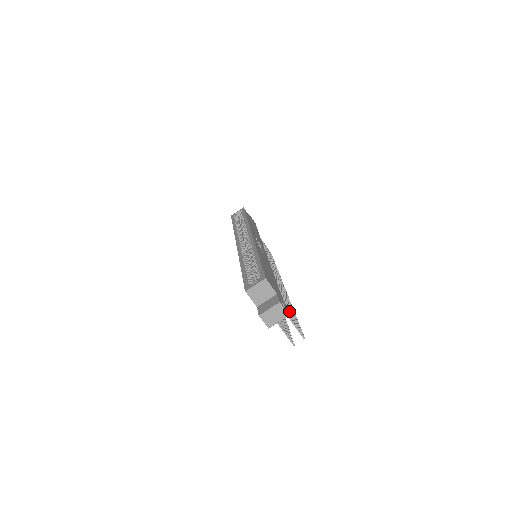
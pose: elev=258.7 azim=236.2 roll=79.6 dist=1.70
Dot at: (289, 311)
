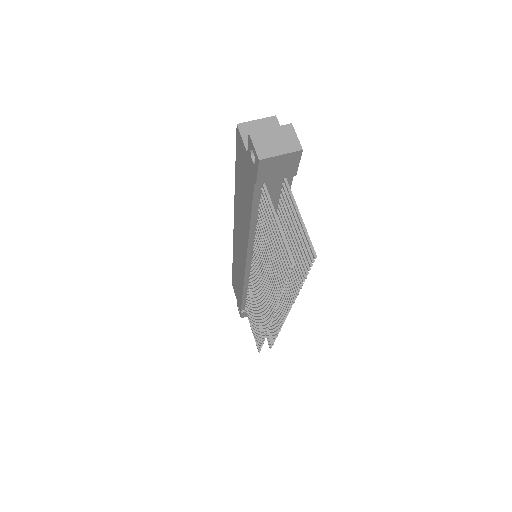
Dot at: (295, 238)
